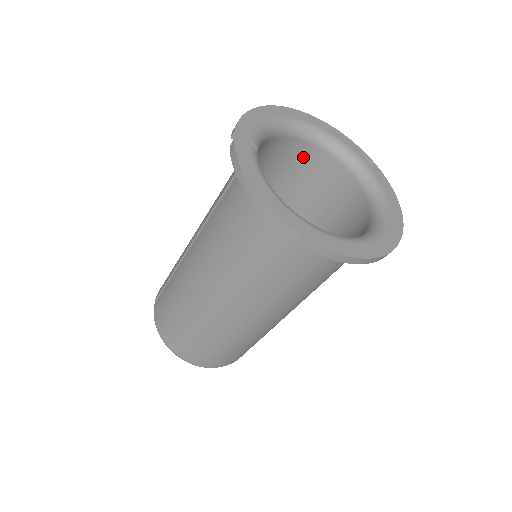
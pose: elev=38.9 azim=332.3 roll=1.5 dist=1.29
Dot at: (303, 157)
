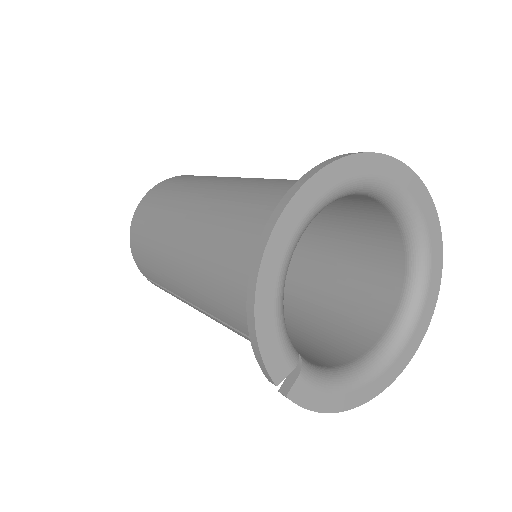
Dot at: occluded
